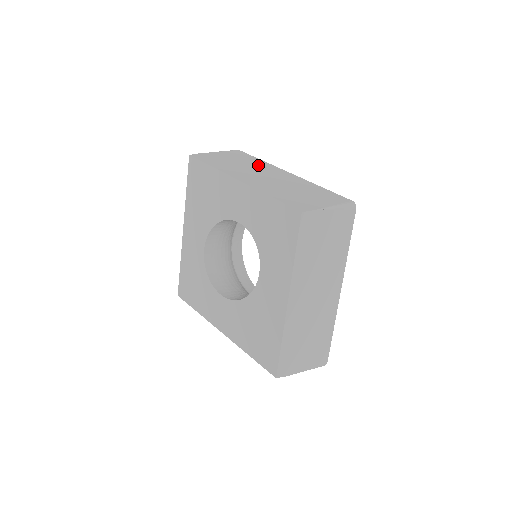
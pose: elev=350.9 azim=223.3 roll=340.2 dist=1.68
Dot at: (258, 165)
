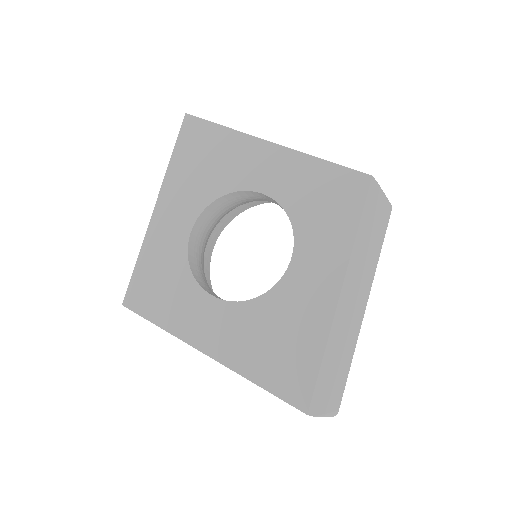
Dot at: occluded
